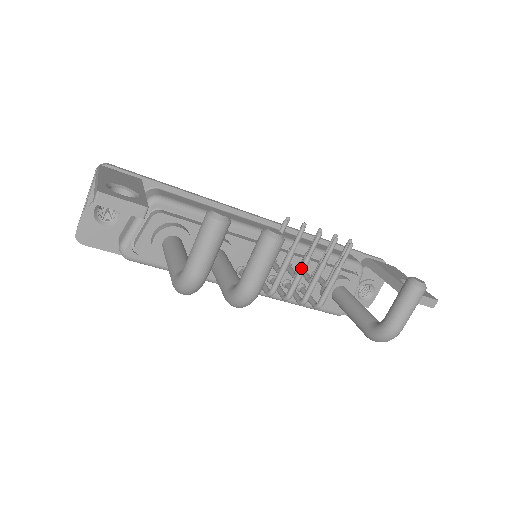
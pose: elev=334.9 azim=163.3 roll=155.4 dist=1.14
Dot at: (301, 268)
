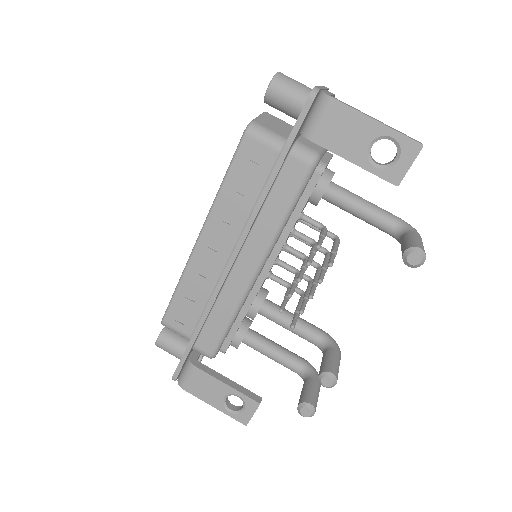
Dot at: occluded
